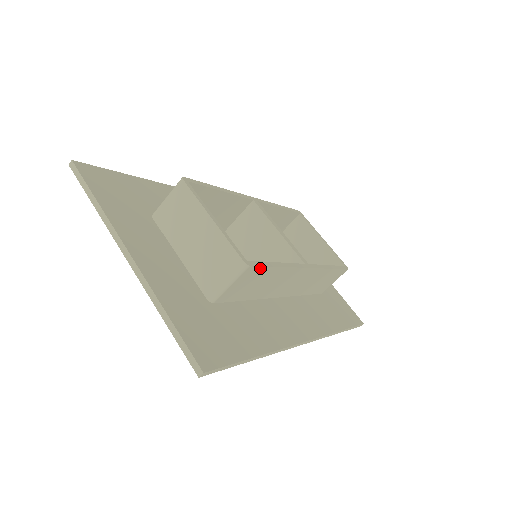
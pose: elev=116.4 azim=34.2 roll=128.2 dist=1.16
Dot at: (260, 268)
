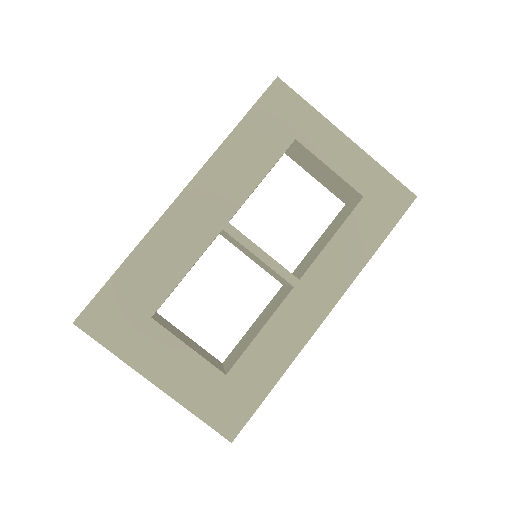
Dot at: (242, 362)
